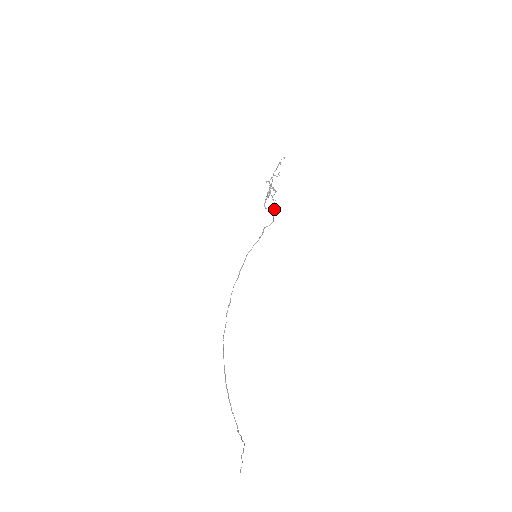
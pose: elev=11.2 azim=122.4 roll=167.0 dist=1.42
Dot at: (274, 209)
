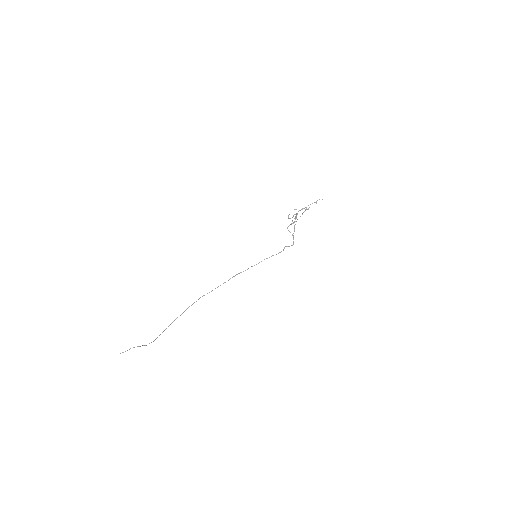
Dot at: (293, 233)
